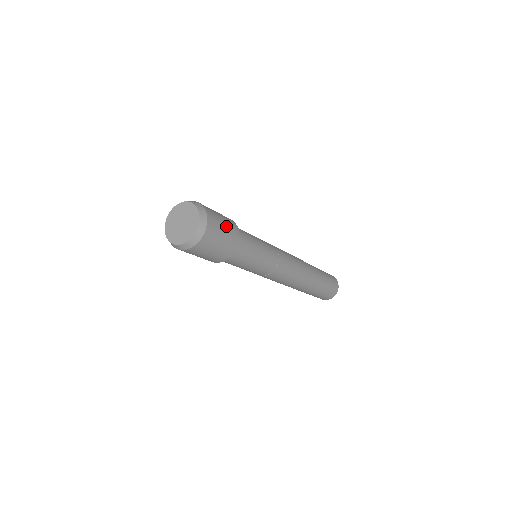
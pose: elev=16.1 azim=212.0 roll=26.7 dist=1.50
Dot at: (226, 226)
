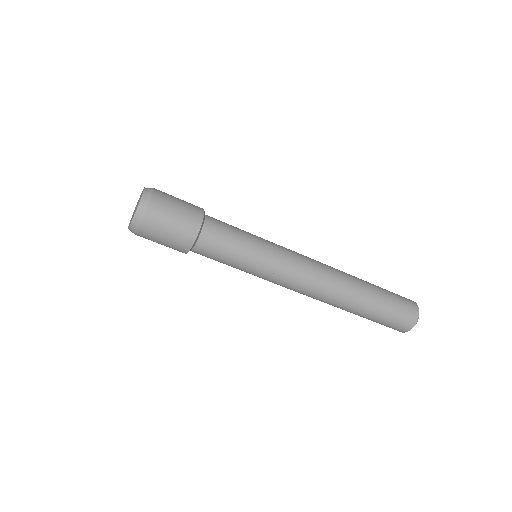
Dot at: occluded
